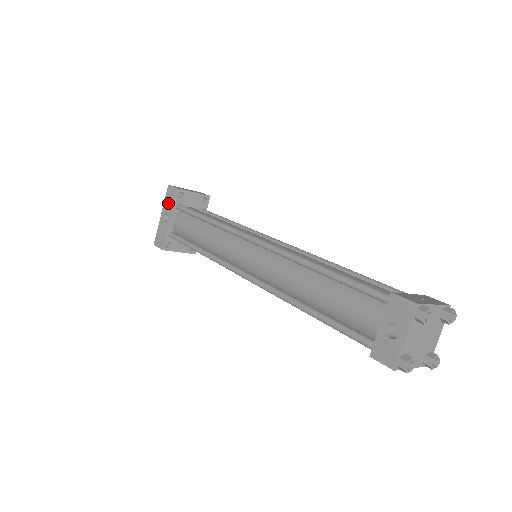
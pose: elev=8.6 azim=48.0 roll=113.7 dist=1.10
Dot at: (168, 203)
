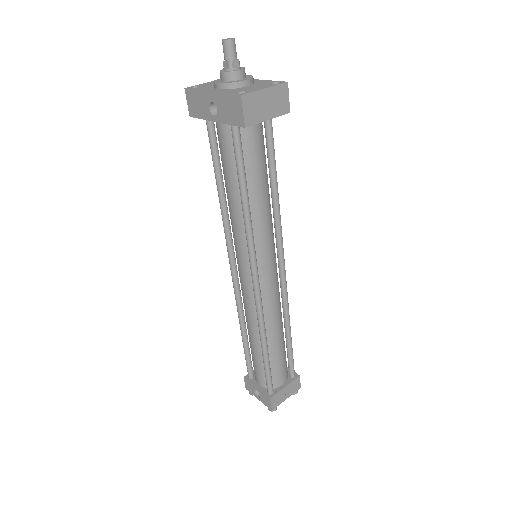
Dot at: (225, 108)
